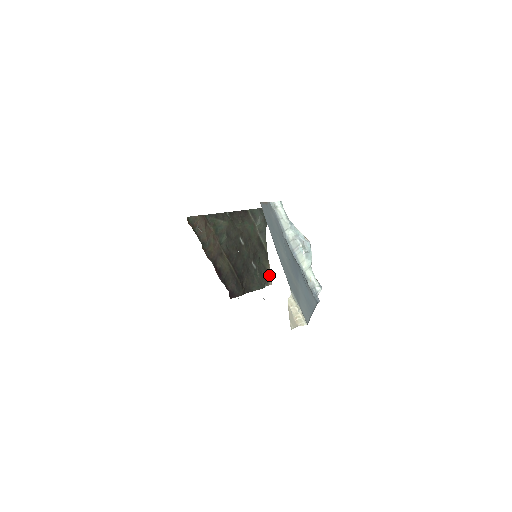
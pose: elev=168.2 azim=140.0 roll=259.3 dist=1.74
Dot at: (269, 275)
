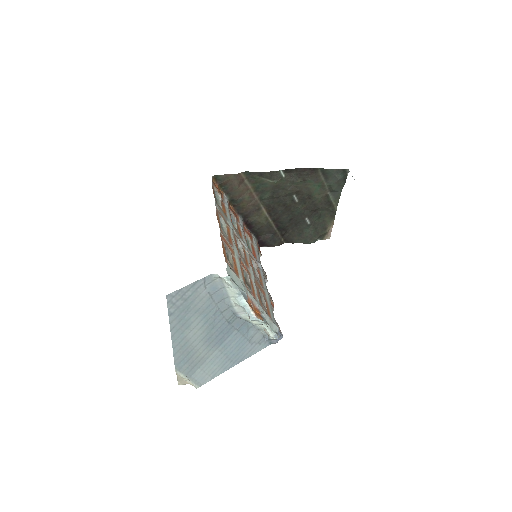
Dot at: (330, 231)
